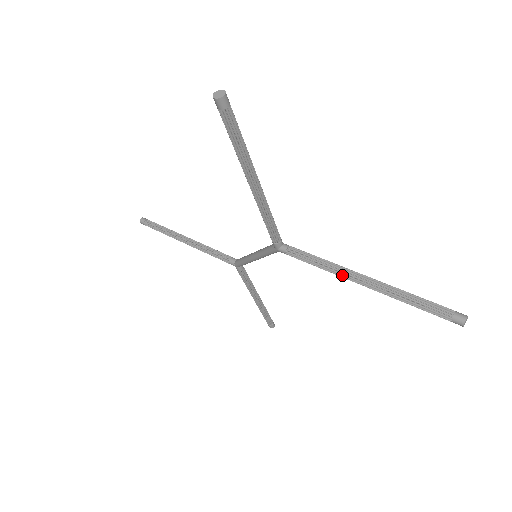
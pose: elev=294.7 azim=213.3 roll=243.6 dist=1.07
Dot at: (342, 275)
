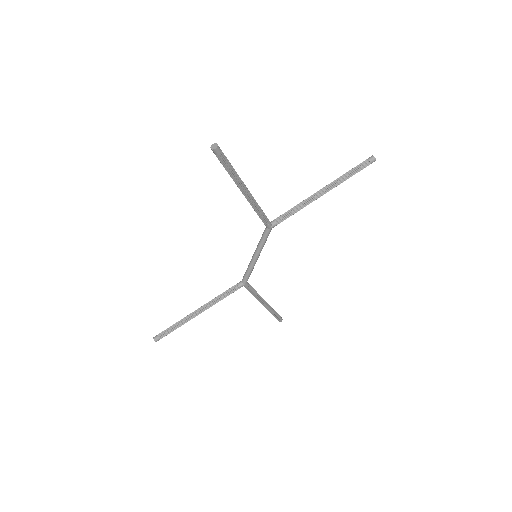
Dot at: (312, 200)
